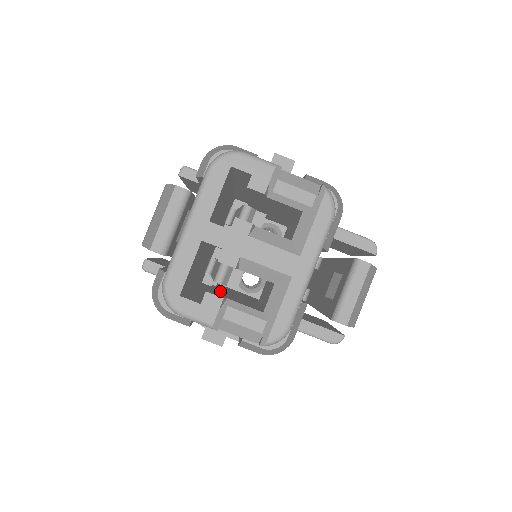
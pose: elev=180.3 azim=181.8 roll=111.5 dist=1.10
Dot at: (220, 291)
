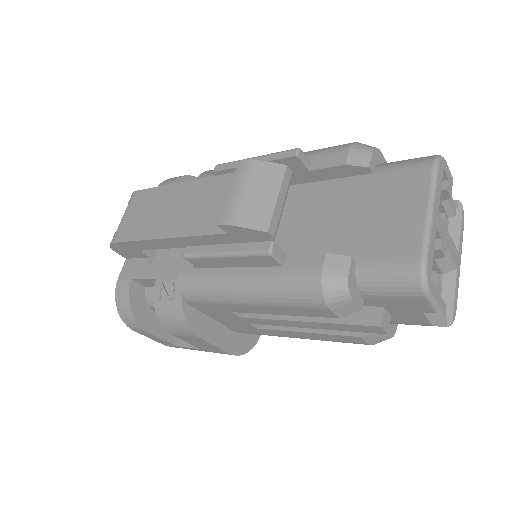
Dot at: occluded
